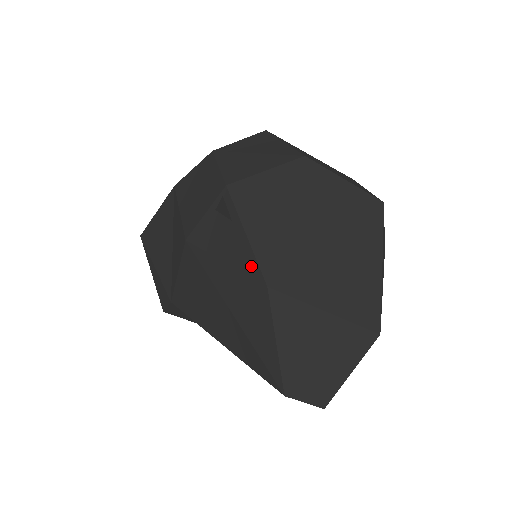
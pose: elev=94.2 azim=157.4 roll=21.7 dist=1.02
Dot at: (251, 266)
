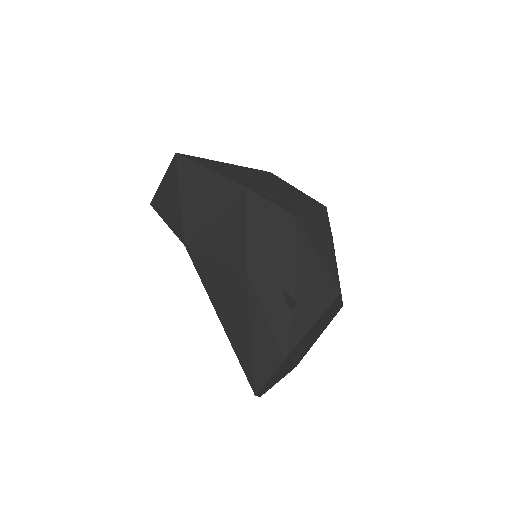
Dot at: (283, 341)
